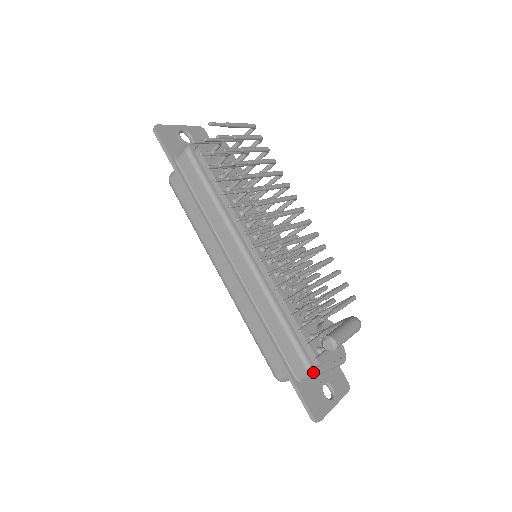
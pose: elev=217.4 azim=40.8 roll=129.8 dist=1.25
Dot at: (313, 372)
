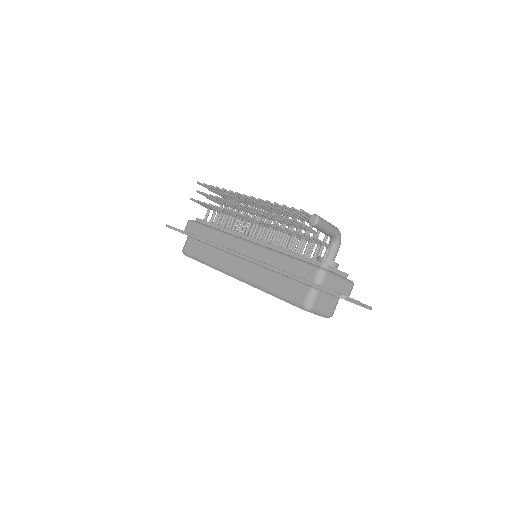
Dot at: (322, 268)
